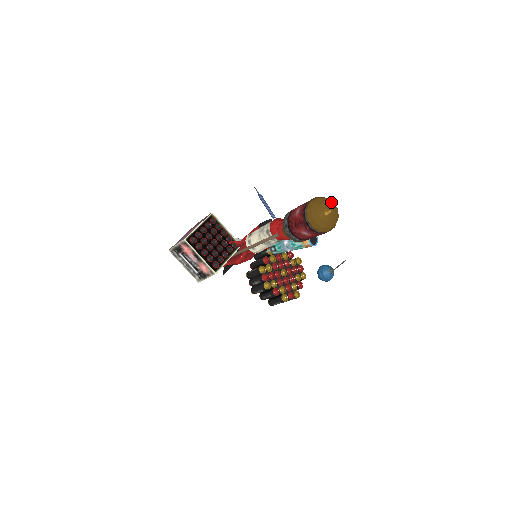
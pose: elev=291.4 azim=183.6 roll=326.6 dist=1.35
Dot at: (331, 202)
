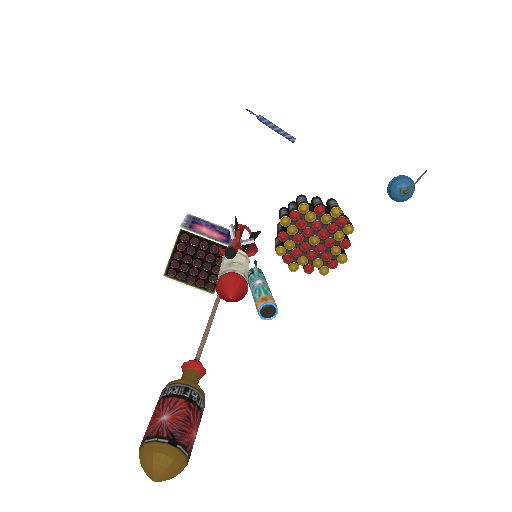
Dot at: (156, 461)
